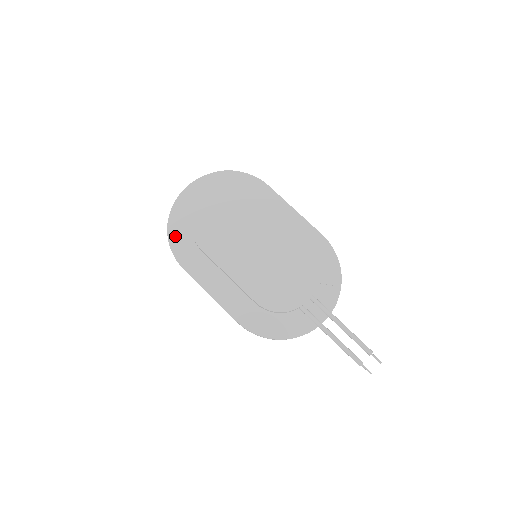
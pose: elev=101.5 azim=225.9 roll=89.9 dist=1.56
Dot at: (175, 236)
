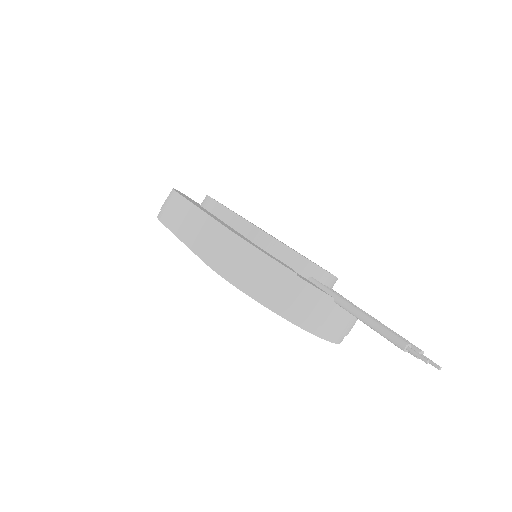
Dot at: occluded
